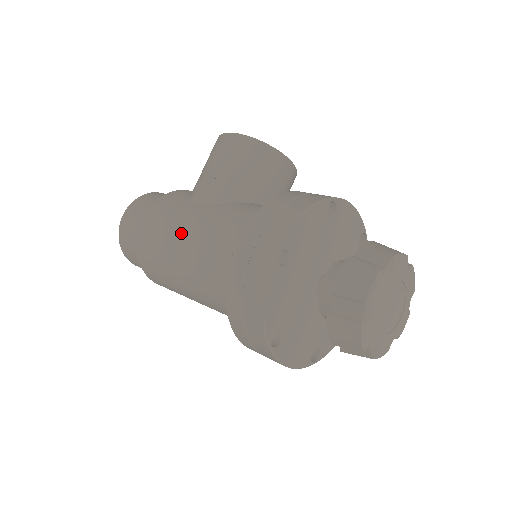
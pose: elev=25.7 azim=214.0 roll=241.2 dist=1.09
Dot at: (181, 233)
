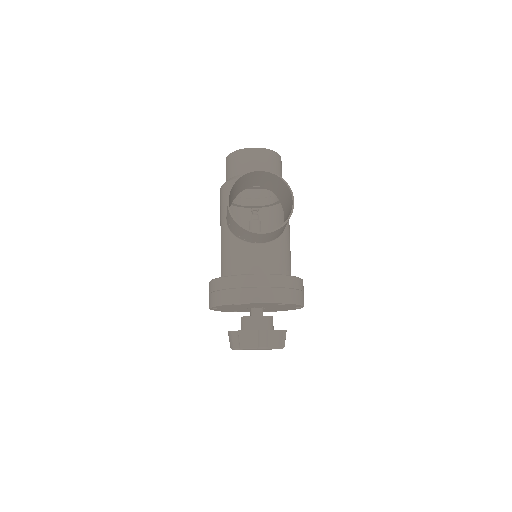
Dot at: occluded
